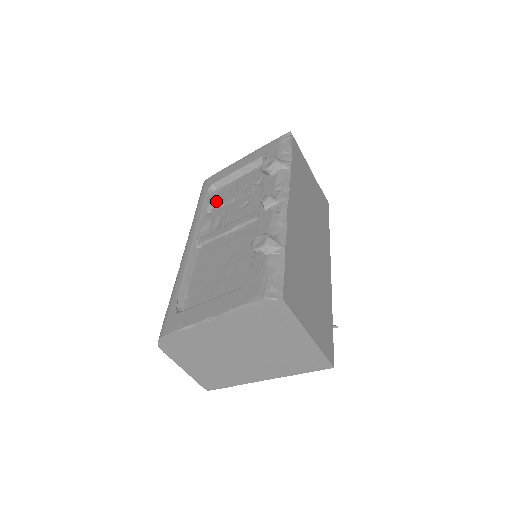
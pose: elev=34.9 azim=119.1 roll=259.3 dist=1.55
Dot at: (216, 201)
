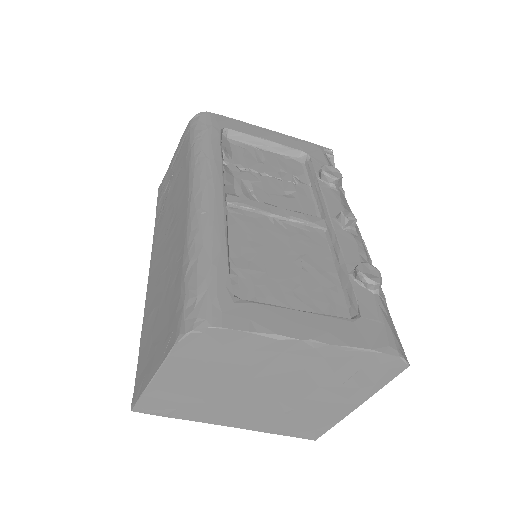
Dot at: (232, 154)
